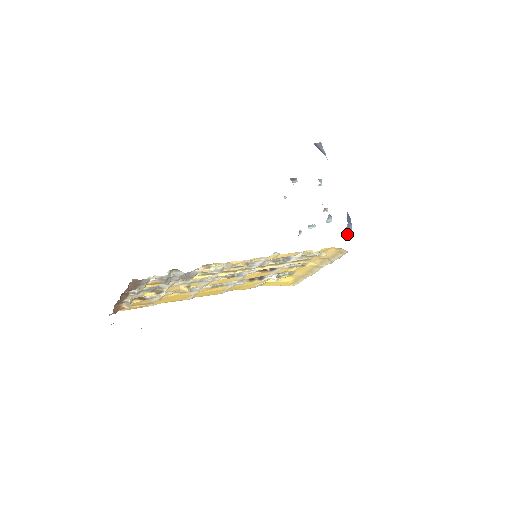
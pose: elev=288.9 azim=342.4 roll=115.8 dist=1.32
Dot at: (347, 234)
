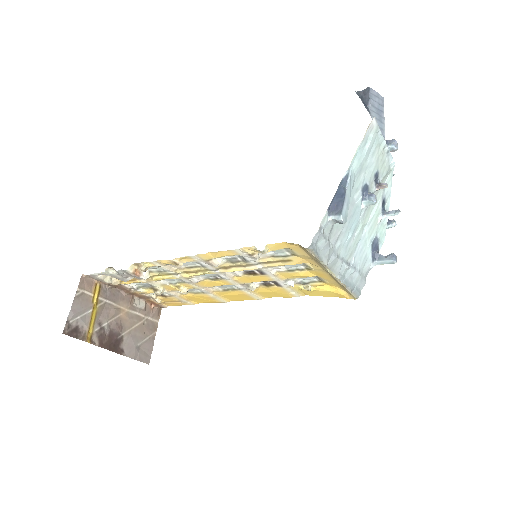
Dot at: (339, 221)
